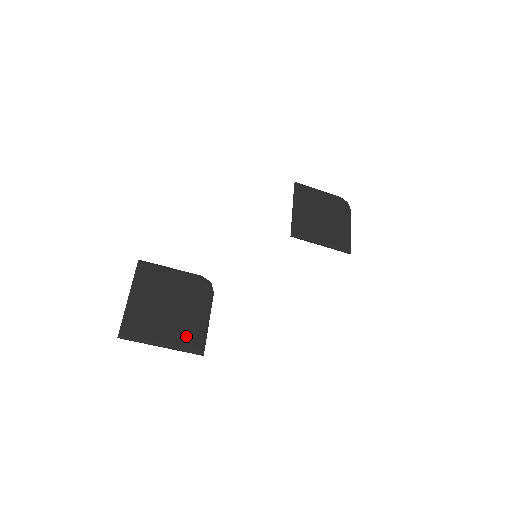
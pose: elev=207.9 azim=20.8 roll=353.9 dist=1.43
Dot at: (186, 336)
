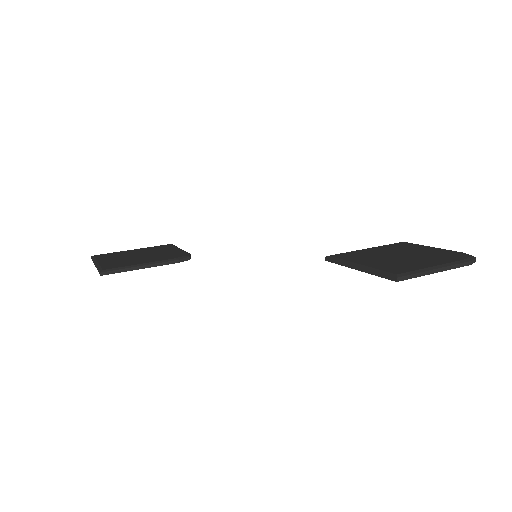
Dot at: (115, 264)
